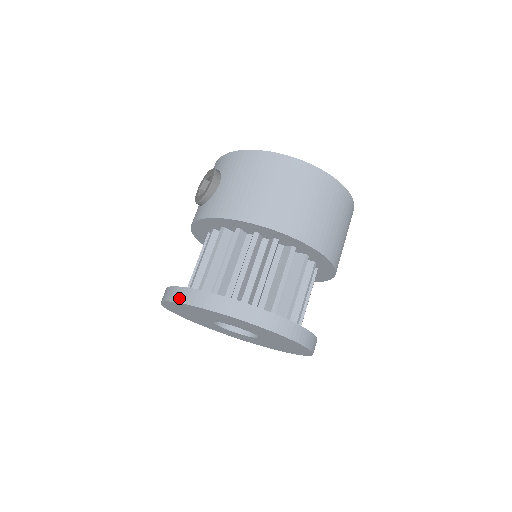
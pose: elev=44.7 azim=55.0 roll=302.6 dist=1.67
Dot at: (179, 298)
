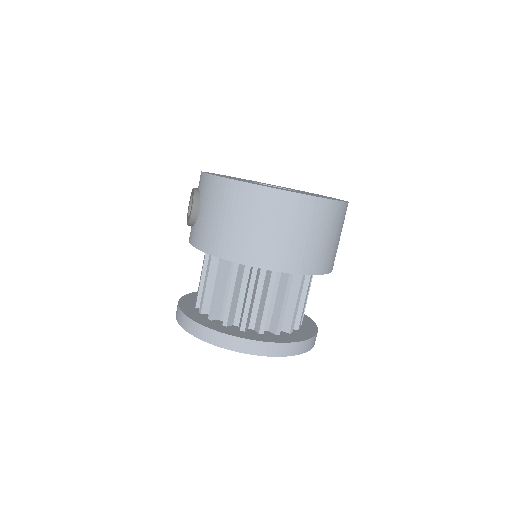
Dot at: (181, 323)
